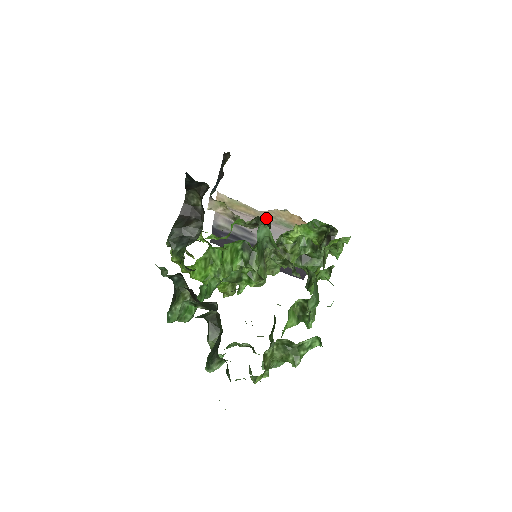
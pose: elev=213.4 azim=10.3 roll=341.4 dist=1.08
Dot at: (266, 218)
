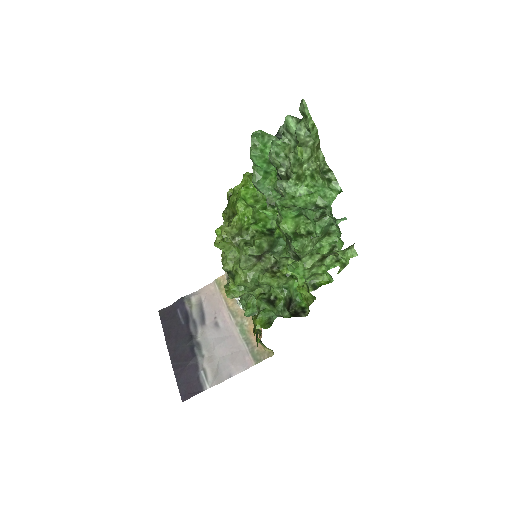
Dot at: (235, 314)
